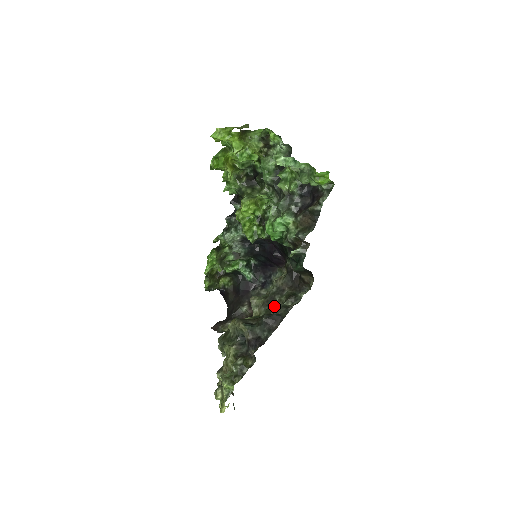
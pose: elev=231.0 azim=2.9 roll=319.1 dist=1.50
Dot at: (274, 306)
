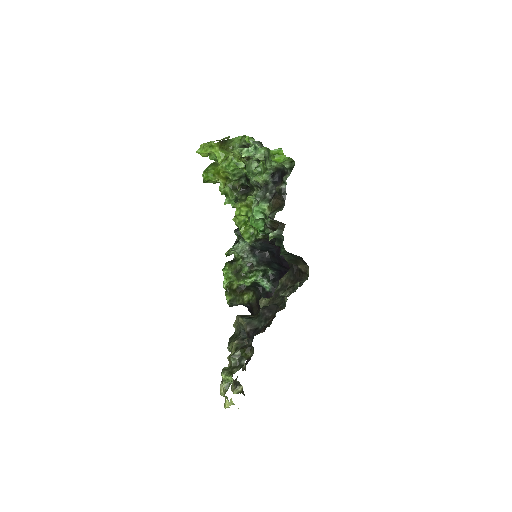
Dot at: occluded
